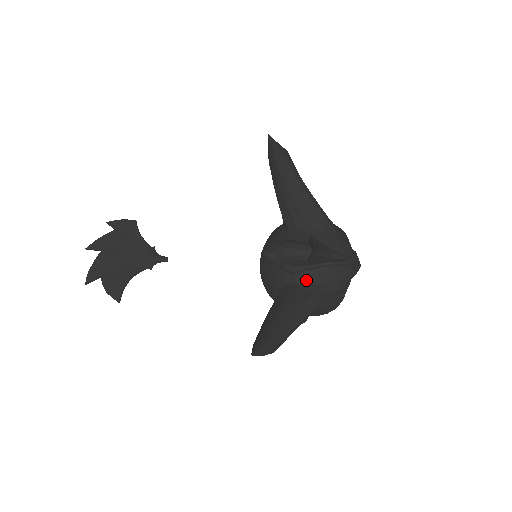
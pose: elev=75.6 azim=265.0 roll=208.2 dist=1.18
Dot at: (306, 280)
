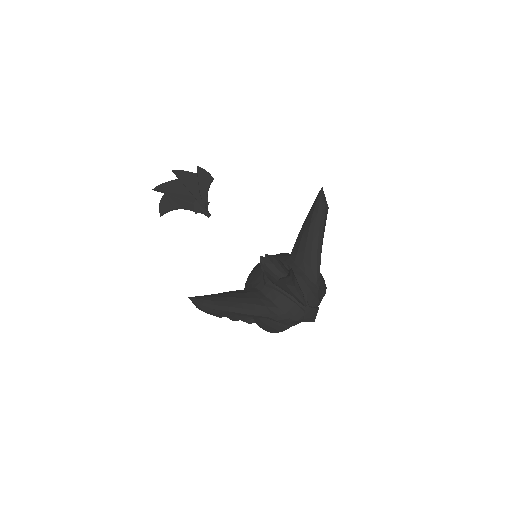
Dot at: (269, 295)
